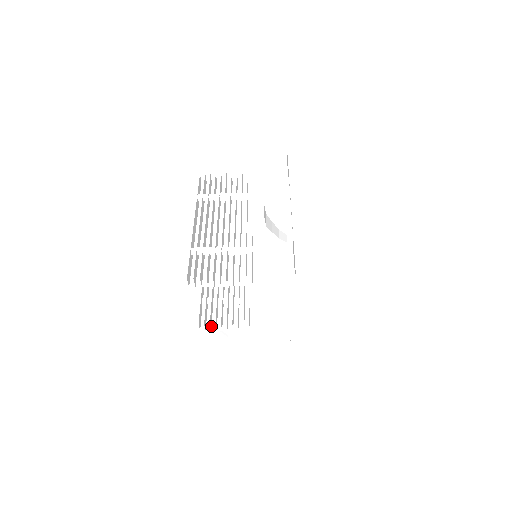
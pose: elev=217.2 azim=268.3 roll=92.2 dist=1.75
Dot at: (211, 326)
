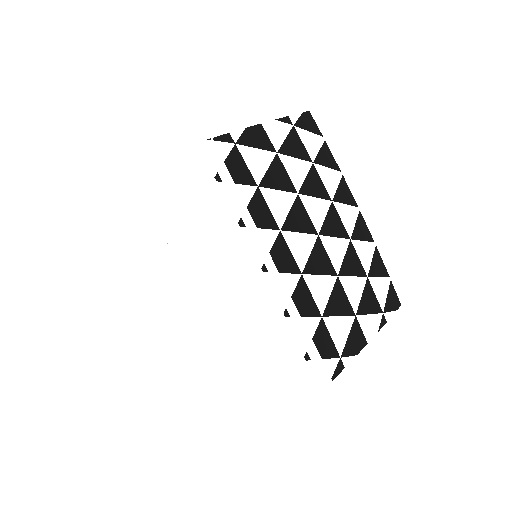
Dot at: occluded
